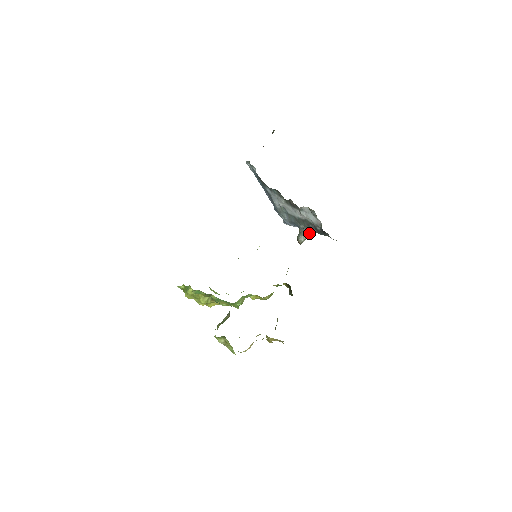
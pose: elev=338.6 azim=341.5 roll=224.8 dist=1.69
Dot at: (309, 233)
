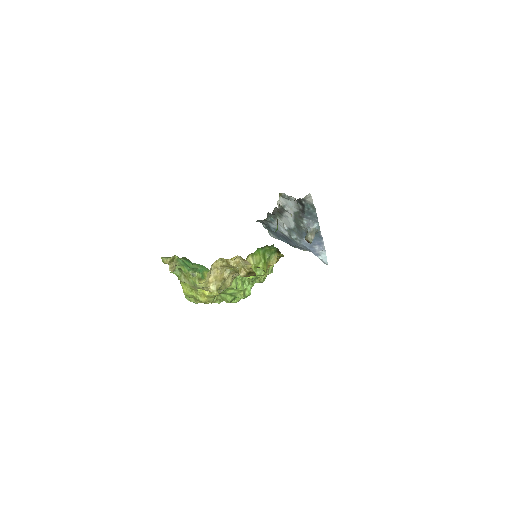
Dot at: (310, 227)
